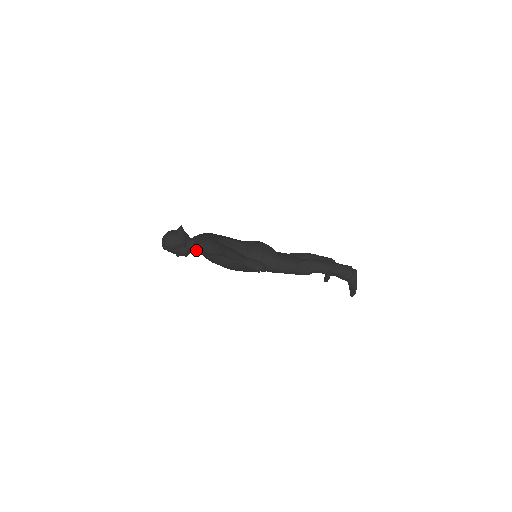
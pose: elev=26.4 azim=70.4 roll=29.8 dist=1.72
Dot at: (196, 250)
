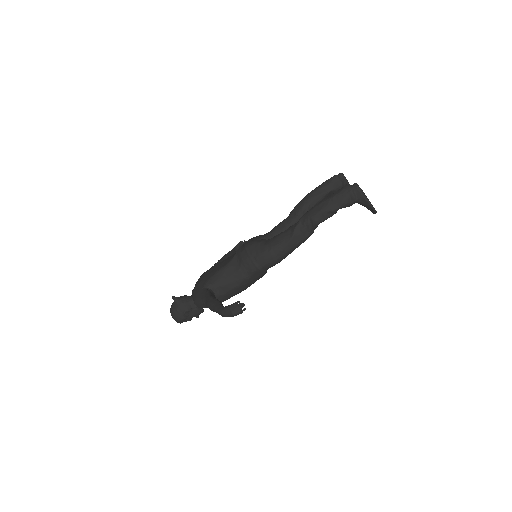
Dot at: occluded
